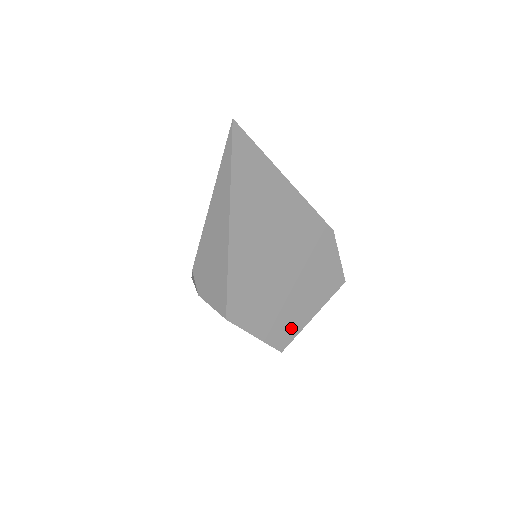
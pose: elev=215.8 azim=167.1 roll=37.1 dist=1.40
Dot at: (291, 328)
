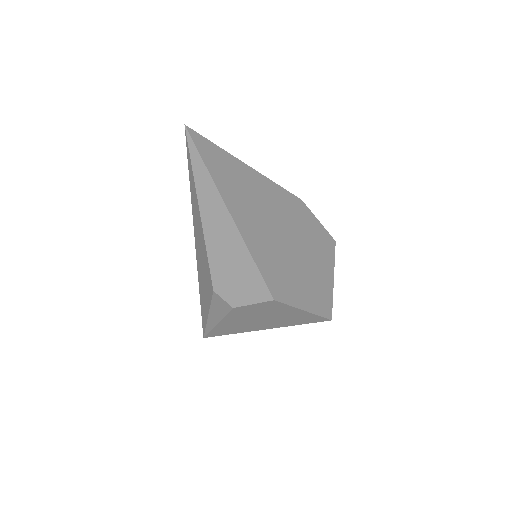
Dot at: (325, 294)
